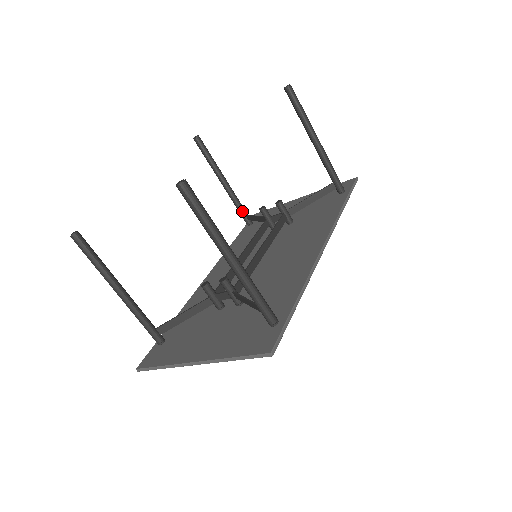
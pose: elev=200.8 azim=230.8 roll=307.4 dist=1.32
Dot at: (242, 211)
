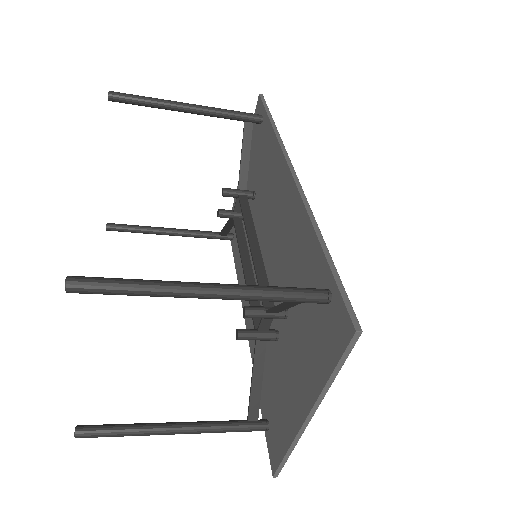
Dot at: (213, 235)
